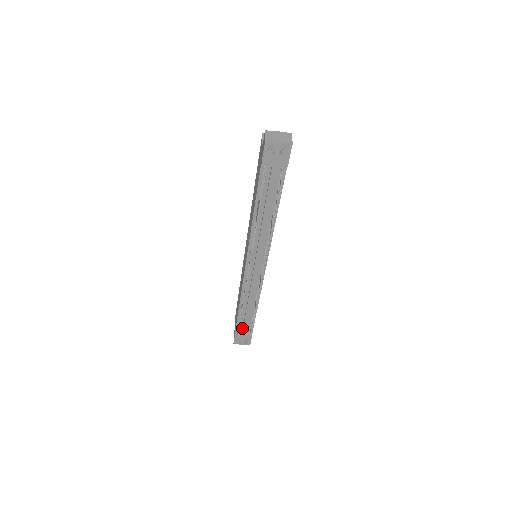
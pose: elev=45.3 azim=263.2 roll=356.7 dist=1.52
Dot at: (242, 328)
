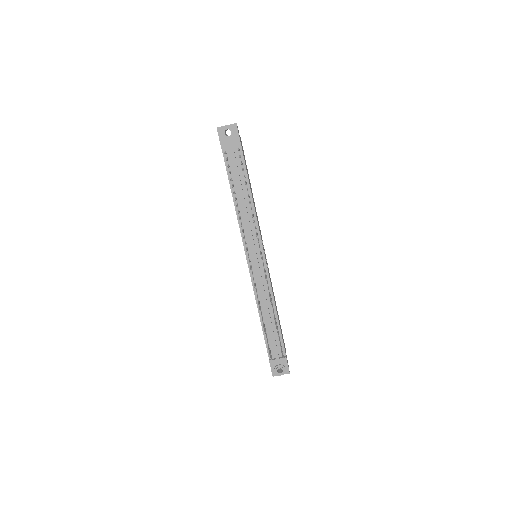
Dot at: (274, 351)
